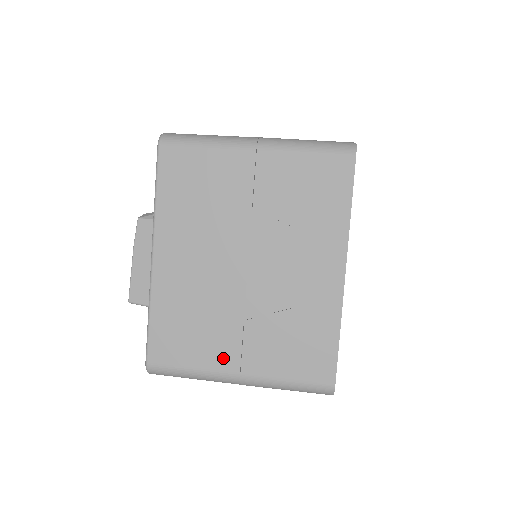
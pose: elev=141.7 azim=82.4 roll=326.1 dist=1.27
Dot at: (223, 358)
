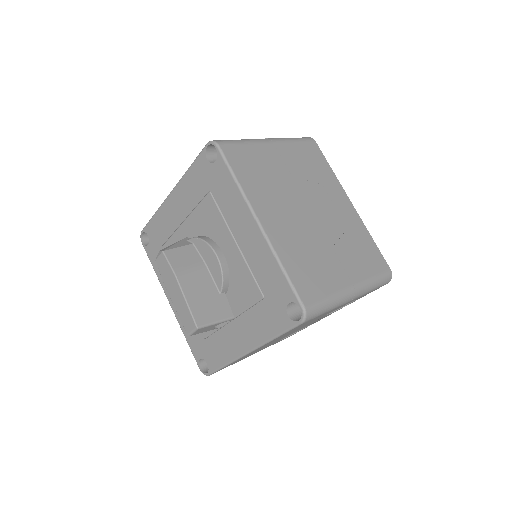
Dot at: (339, 278)
